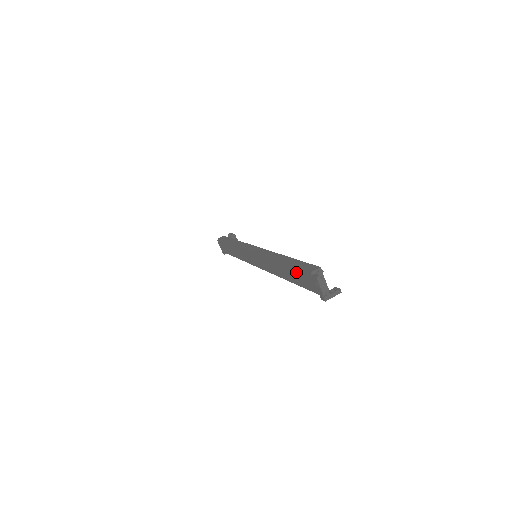
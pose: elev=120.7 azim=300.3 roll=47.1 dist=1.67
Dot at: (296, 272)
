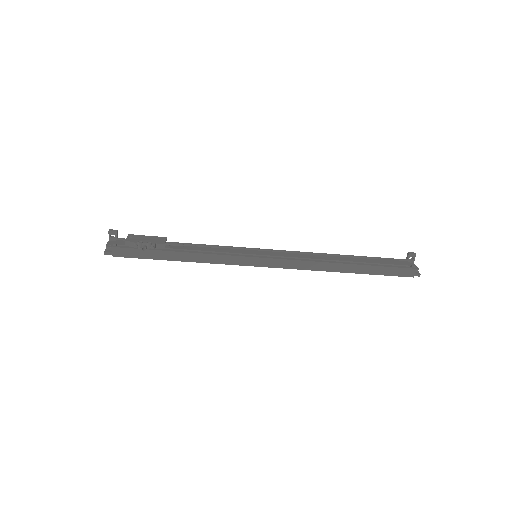
Dot at: occluded
